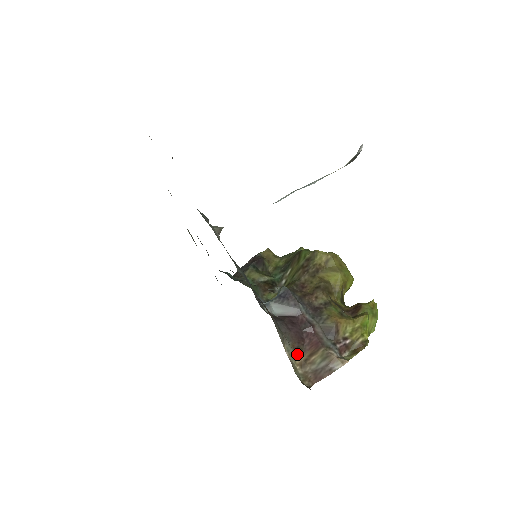
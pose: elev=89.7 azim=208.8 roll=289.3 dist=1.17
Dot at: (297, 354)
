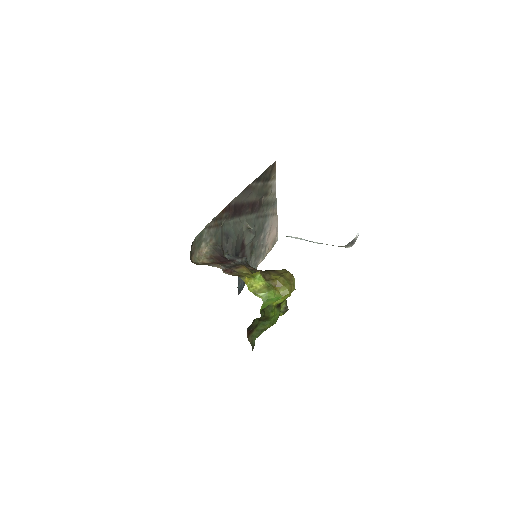
Dot at: (208, 260)
